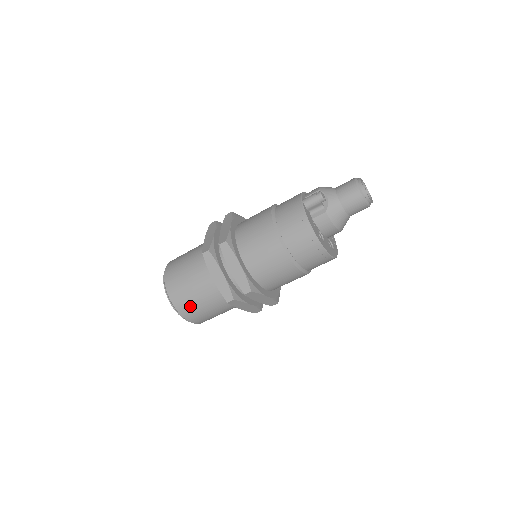
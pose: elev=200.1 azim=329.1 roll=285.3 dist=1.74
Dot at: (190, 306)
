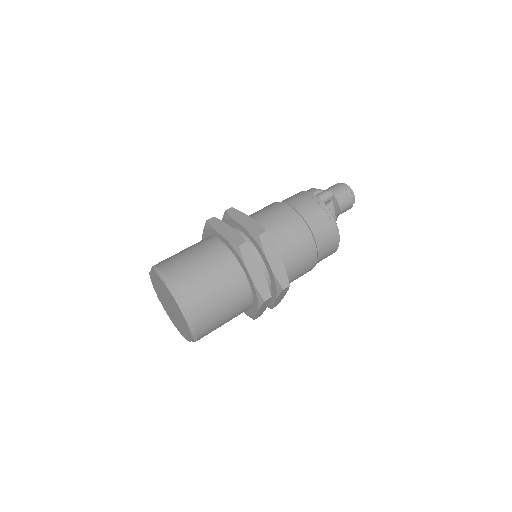
Dot at: (209, 314)
